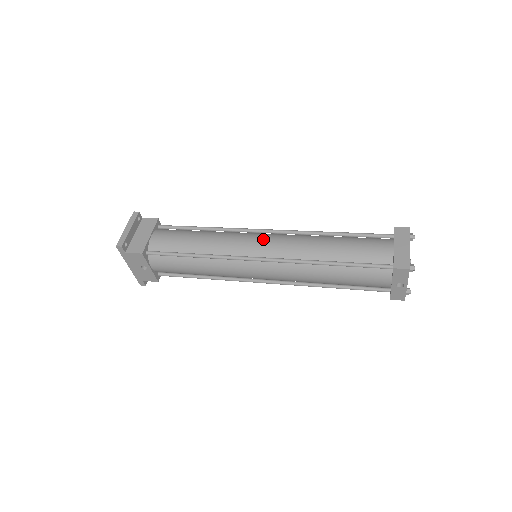
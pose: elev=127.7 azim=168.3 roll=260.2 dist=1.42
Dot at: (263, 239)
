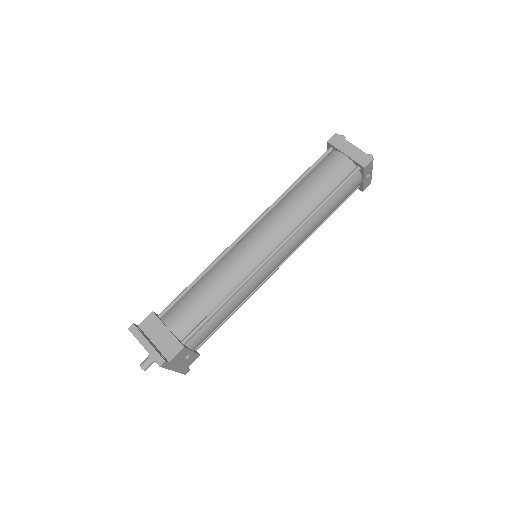
Dot at: (257, 238)
